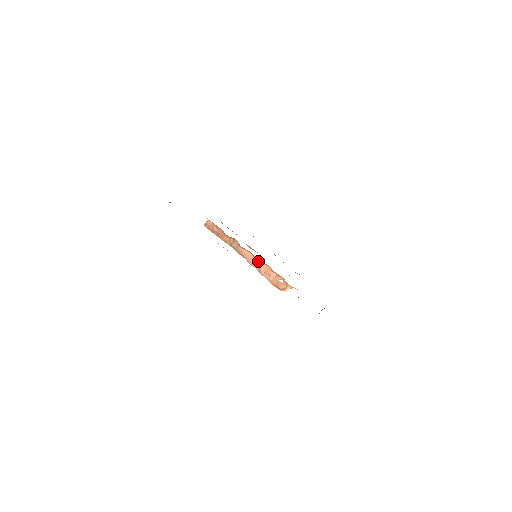
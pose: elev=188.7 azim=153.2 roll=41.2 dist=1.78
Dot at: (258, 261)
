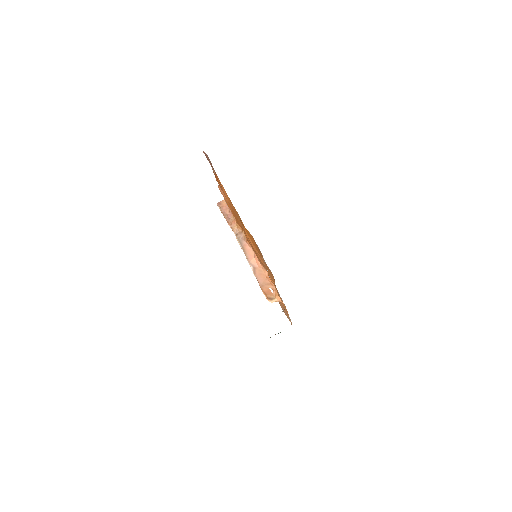
Dot at: (258, 262)
